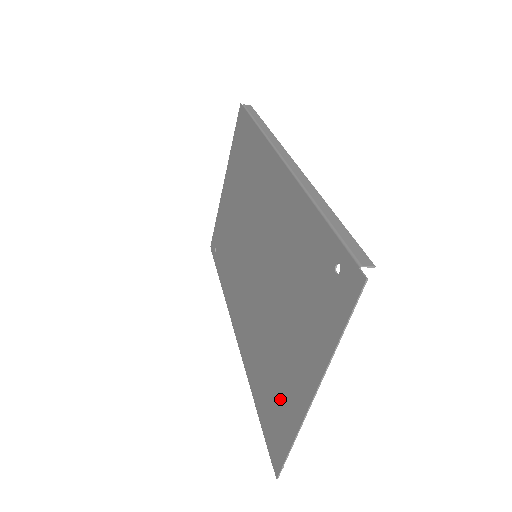
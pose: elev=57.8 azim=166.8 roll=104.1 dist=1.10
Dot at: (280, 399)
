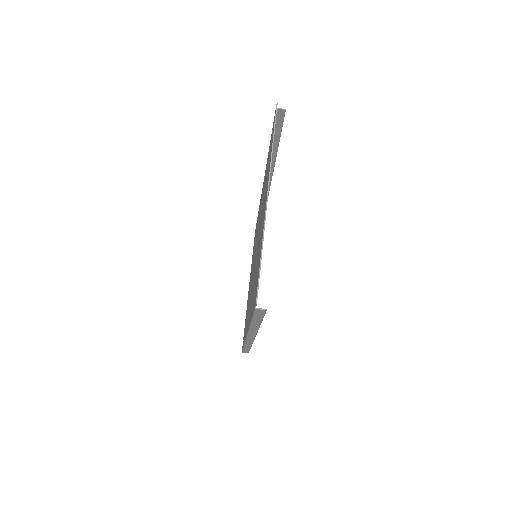
Dot at: occluded
